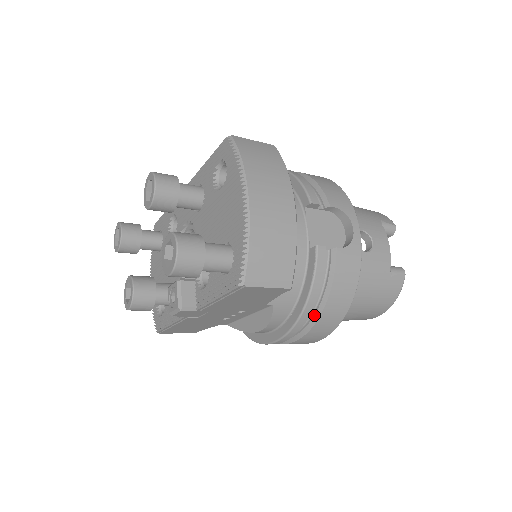
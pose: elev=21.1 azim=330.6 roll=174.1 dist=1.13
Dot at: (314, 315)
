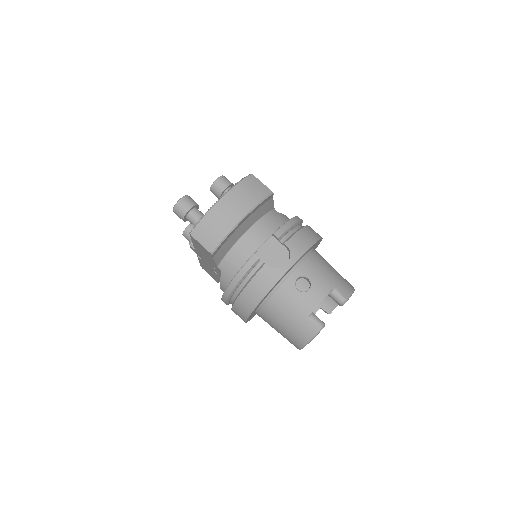
Dot at: (238, 294)
